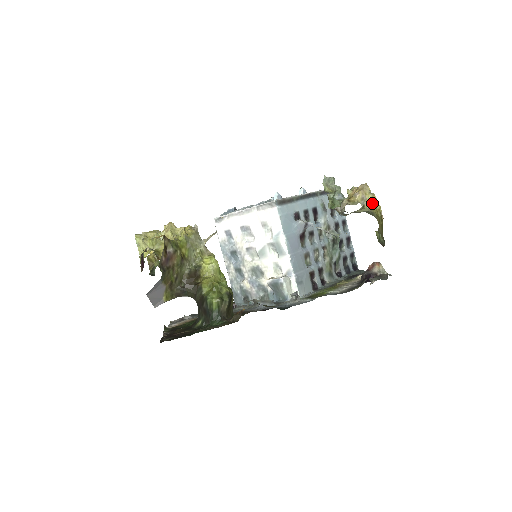
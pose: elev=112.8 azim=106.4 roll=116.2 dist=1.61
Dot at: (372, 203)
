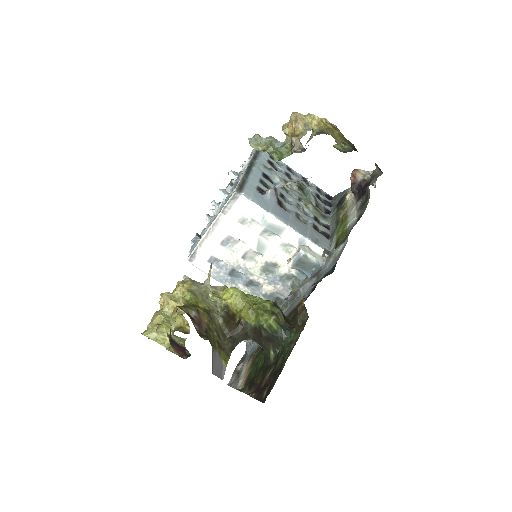
Dot at: (315, 122)
